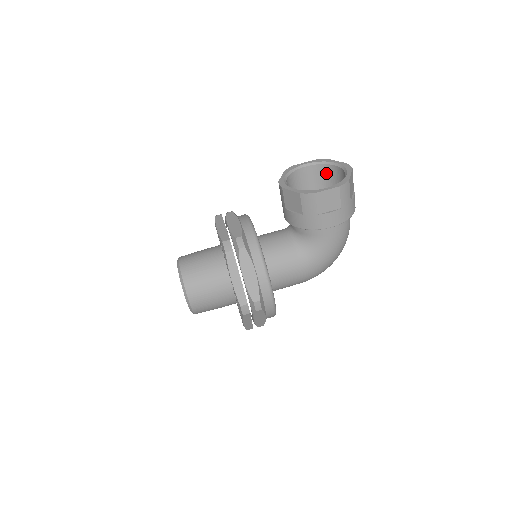
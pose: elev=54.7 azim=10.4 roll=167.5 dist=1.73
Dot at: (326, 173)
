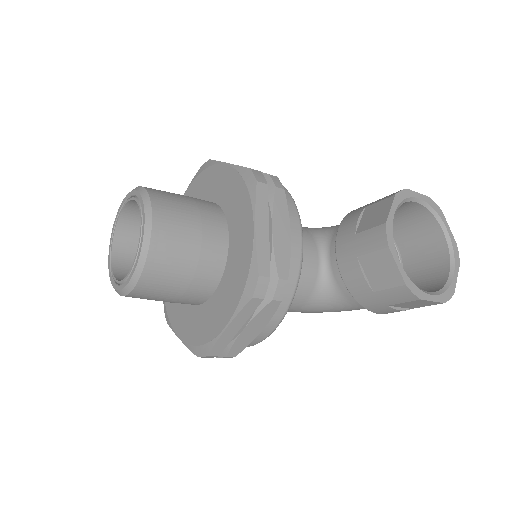
Dot at: (422, 223)
